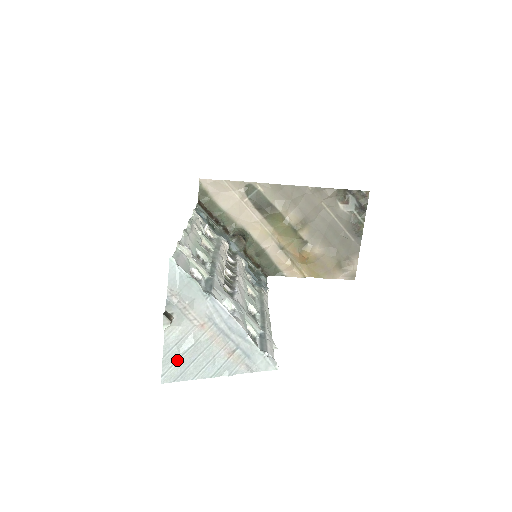
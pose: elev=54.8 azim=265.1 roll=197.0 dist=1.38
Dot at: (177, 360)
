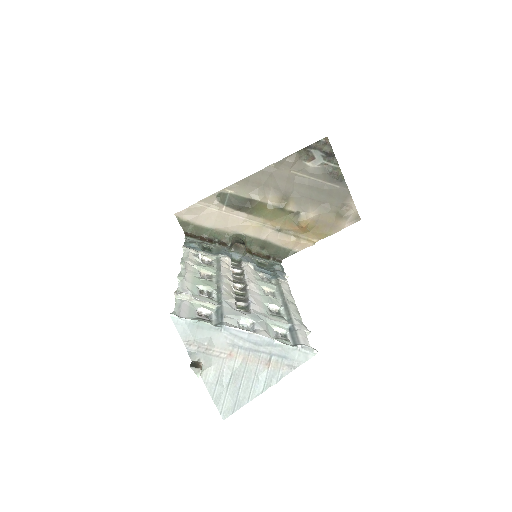
Dot at: (225, 394)
